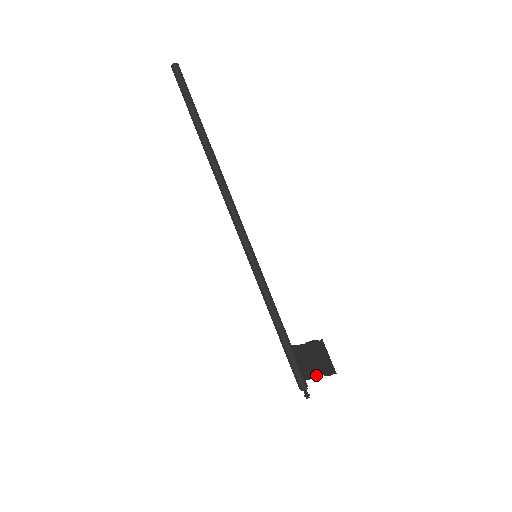
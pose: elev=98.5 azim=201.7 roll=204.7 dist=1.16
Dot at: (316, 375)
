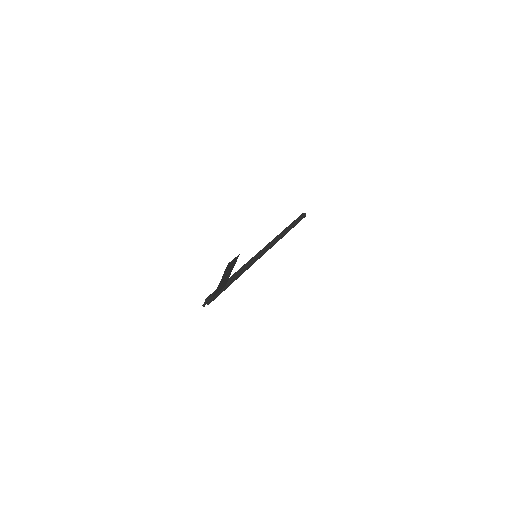
Dot at: (220, 283)
